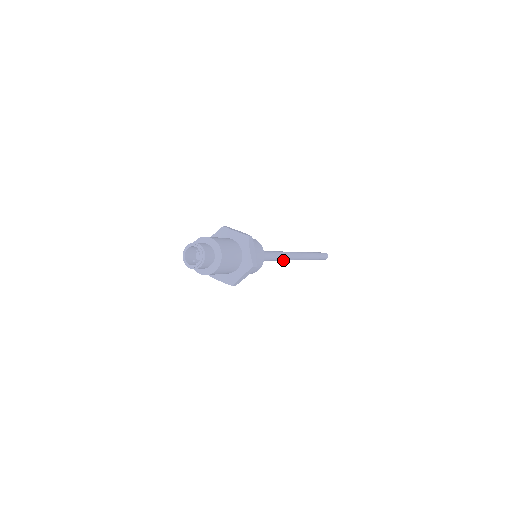
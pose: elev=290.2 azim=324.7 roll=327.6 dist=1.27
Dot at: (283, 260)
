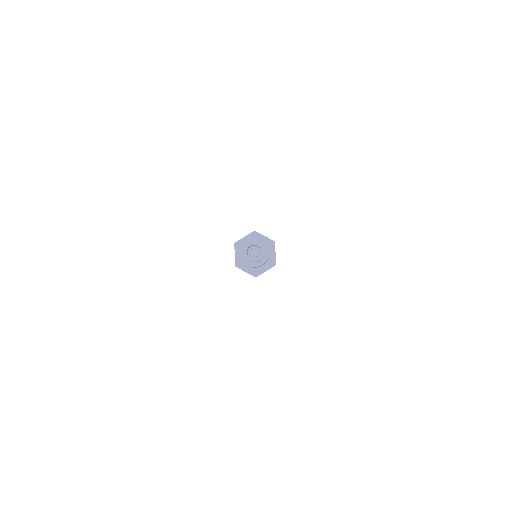
Dot at: occluded
